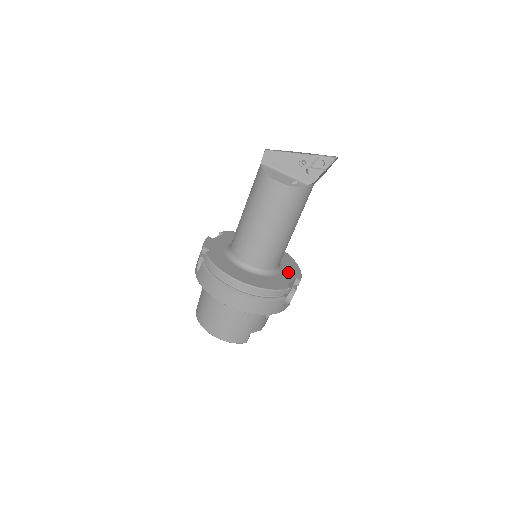
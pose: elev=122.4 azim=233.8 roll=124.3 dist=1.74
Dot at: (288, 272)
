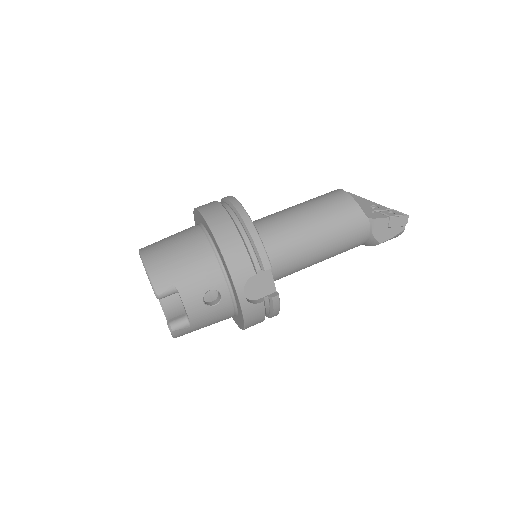
Dot at: occluded
